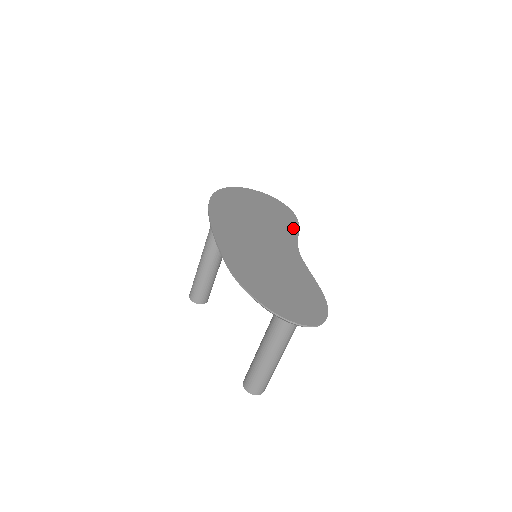
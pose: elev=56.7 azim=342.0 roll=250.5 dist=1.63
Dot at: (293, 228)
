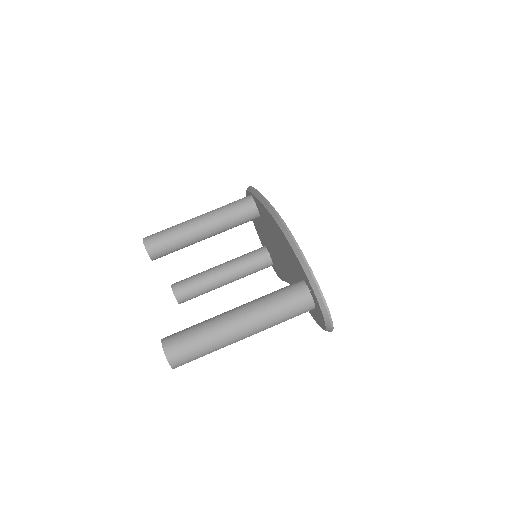
Dot at: occluded
